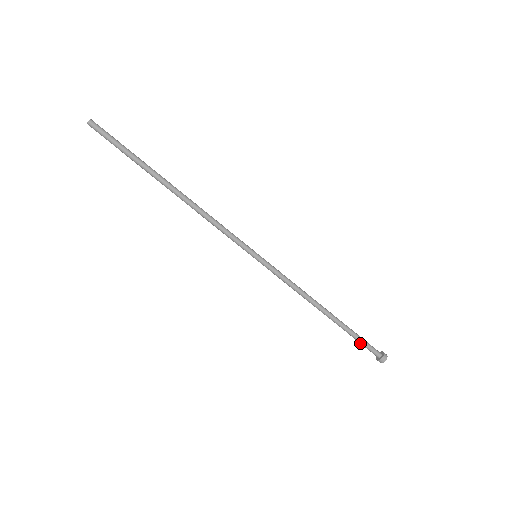
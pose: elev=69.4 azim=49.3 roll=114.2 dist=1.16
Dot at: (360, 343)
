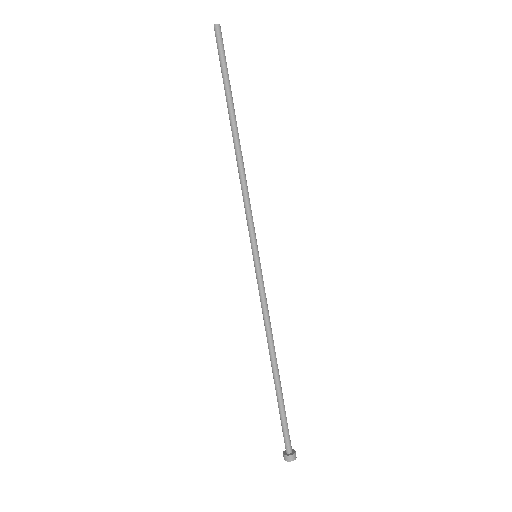
Dot at: (283, 423)
